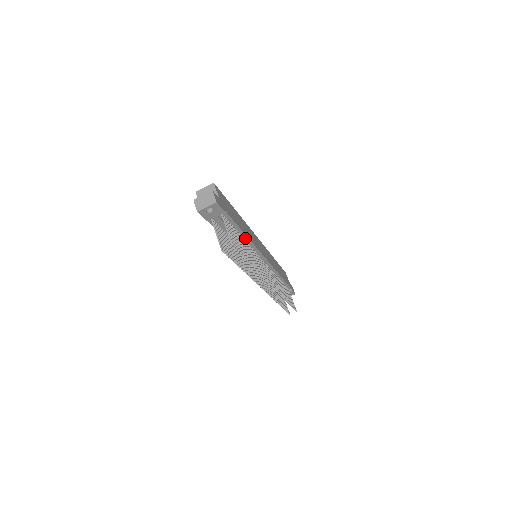
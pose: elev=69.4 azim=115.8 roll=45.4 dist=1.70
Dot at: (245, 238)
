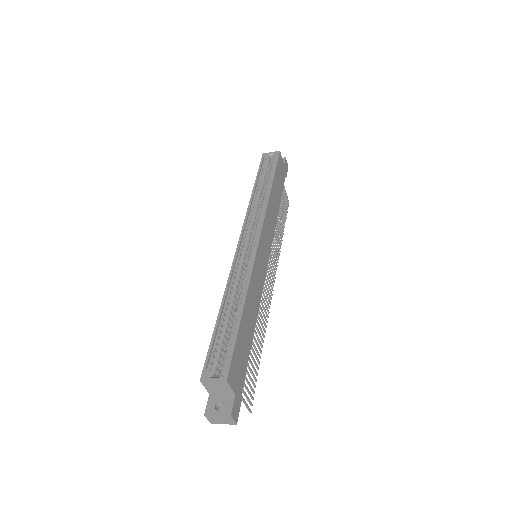
Dot at: occluded
